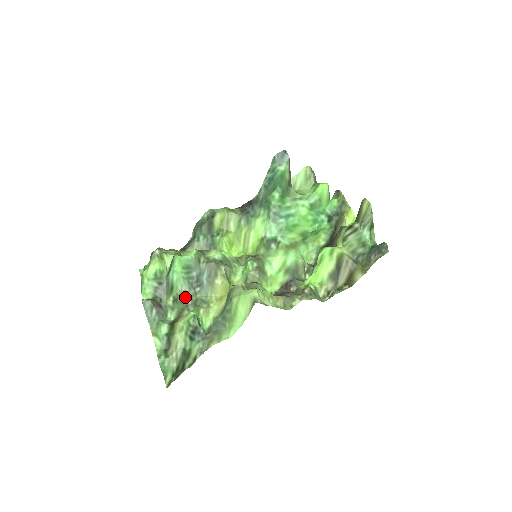
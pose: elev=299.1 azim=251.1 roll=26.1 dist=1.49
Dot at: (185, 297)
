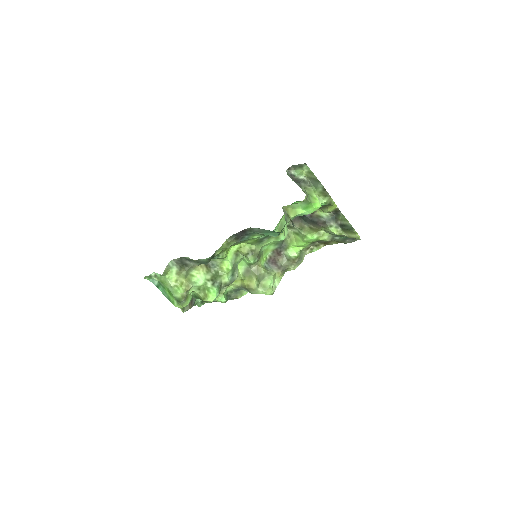
Dot at: occluded
